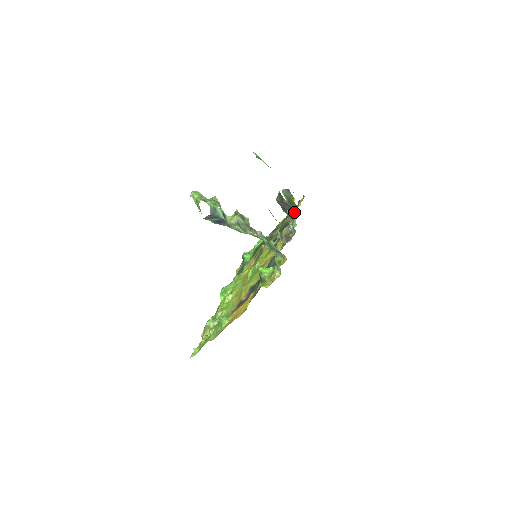
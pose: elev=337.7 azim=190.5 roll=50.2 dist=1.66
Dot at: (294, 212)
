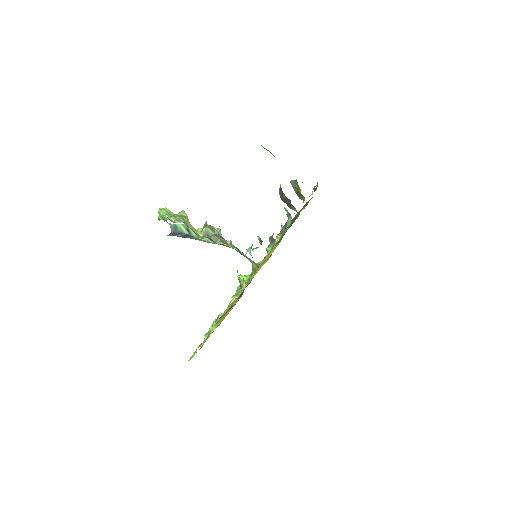
Dot at: (308, 202)
